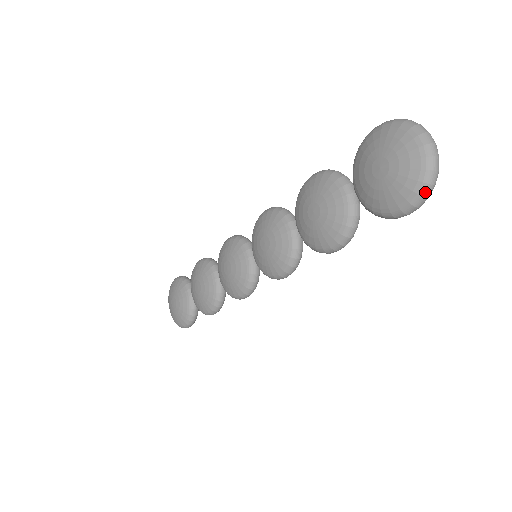
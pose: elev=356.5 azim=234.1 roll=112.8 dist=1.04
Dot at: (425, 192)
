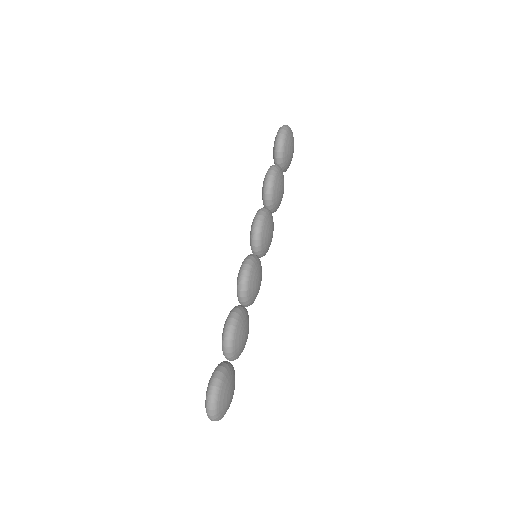
Dot at: occluded
